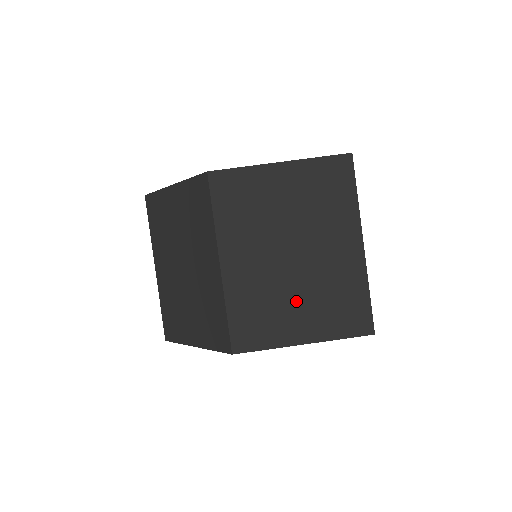
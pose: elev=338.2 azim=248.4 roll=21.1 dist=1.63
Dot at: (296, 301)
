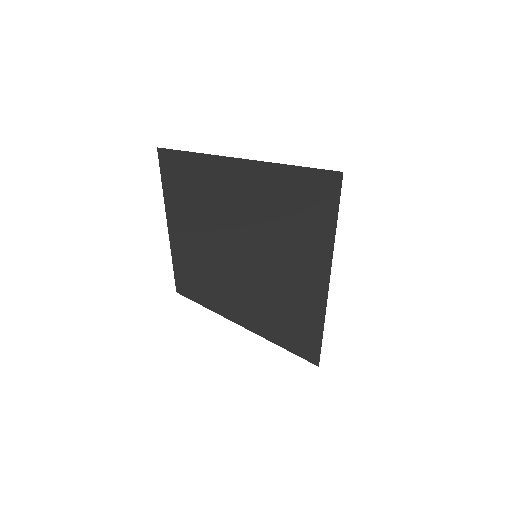
Dot at: occluded
